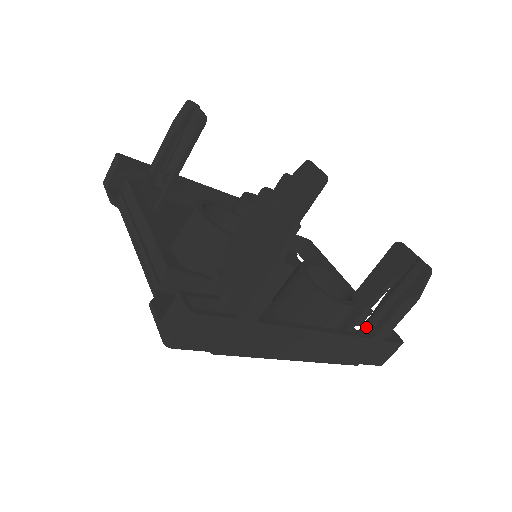
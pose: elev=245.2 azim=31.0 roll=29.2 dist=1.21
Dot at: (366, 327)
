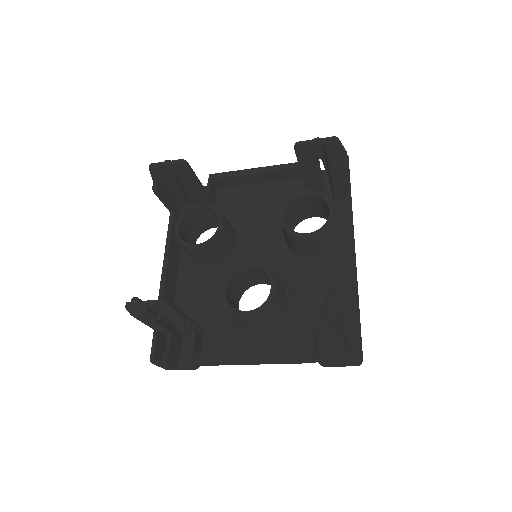
Dot at: (336, 188)
